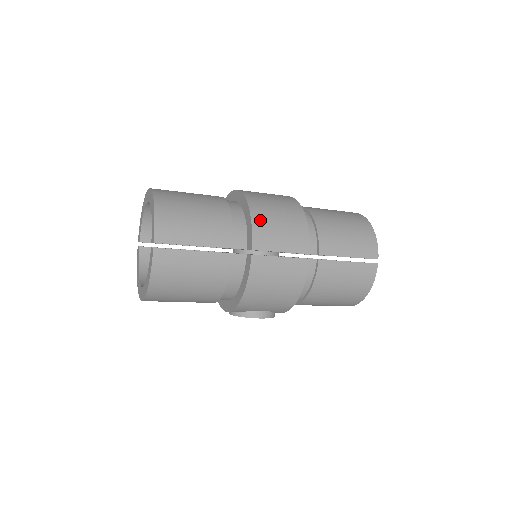
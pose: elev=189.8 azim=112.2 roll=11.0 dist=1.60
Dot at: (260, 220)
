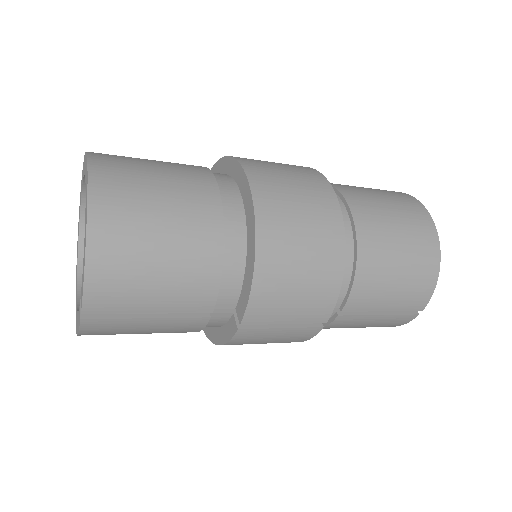
Dot at: (267, 283)
